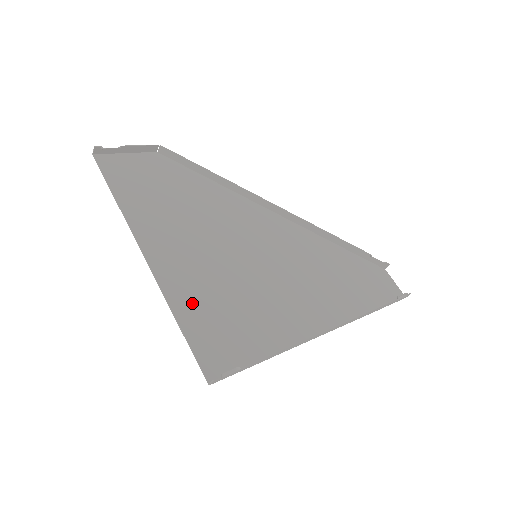
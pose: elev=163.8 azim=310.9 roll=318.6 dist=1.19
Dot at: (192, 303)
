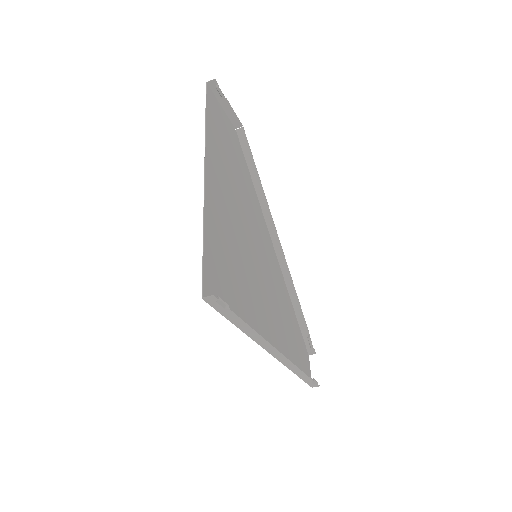
Dot at: (216, 235)
